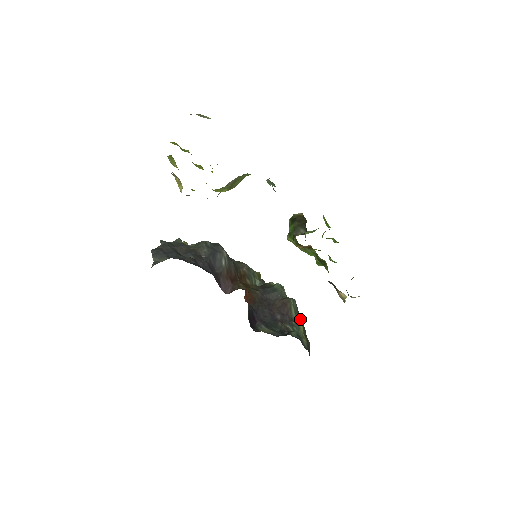
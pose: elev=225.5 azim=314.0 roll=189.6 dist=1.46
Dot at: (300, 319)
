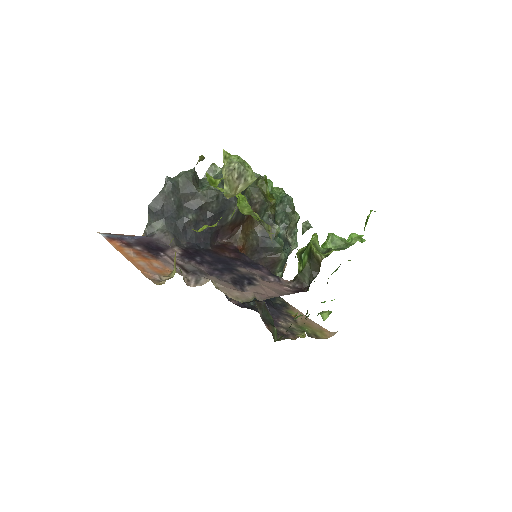
Dot at: occluded
